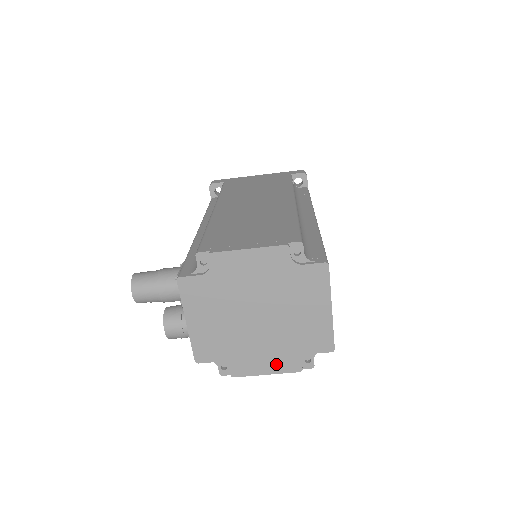
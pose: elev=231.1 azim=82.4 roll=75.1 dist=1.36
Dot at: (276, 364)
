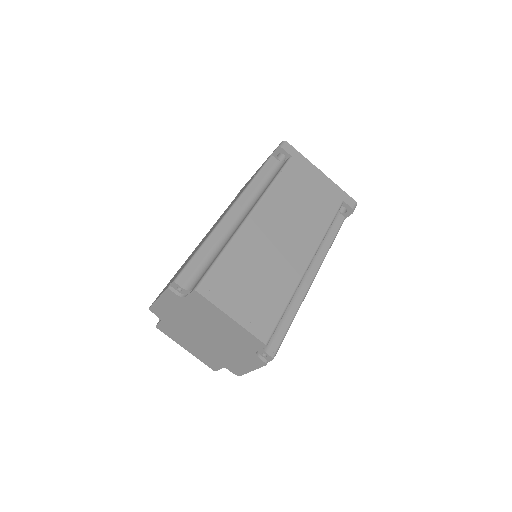
Dot at: (249, 363)
